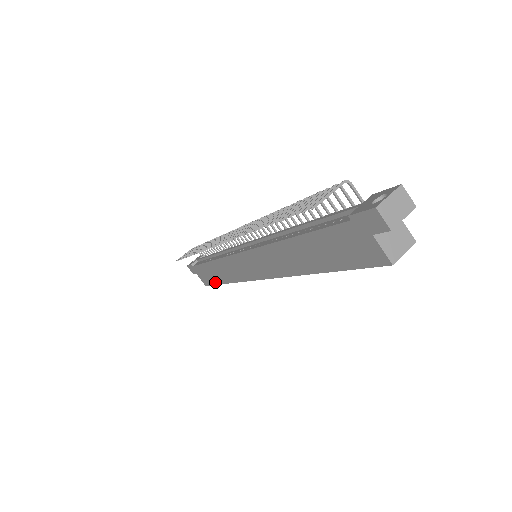
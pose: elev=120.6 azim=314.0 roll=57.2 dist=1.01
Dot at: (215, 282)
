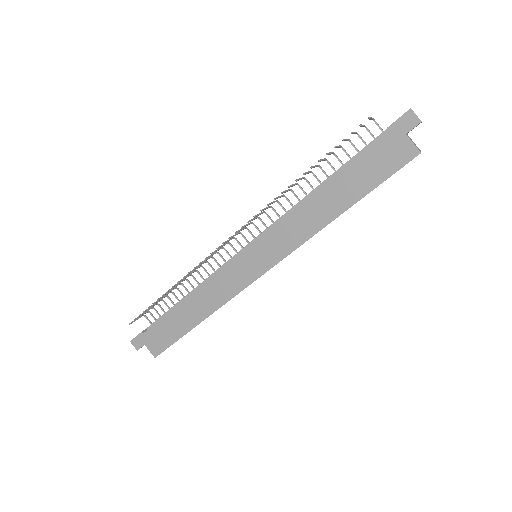
Dot at: (179, 335)
